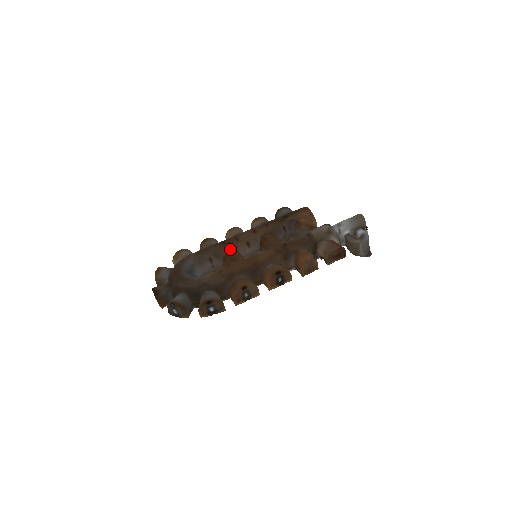
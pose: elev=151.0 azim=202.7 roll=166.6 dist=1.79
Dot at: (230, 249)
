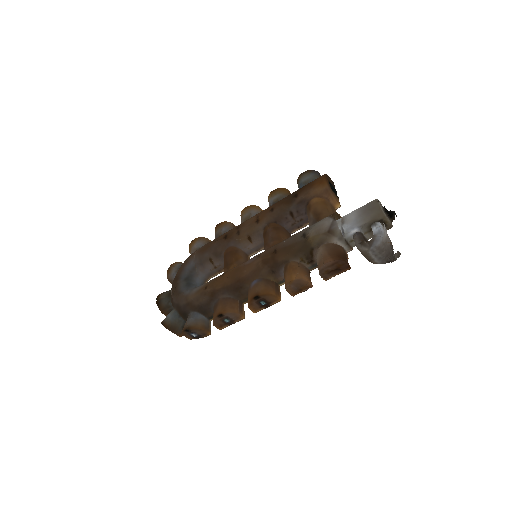
Dot at: (230, 246)
